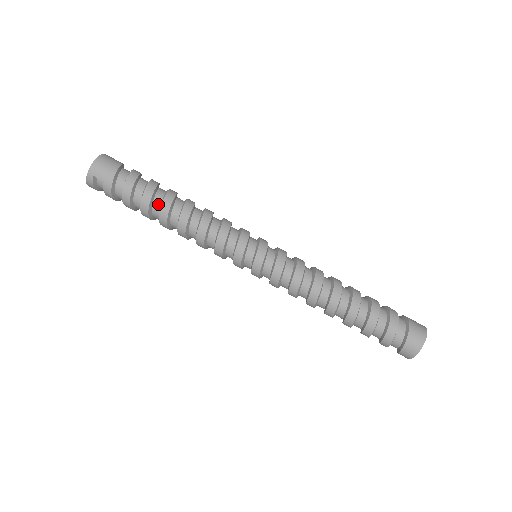
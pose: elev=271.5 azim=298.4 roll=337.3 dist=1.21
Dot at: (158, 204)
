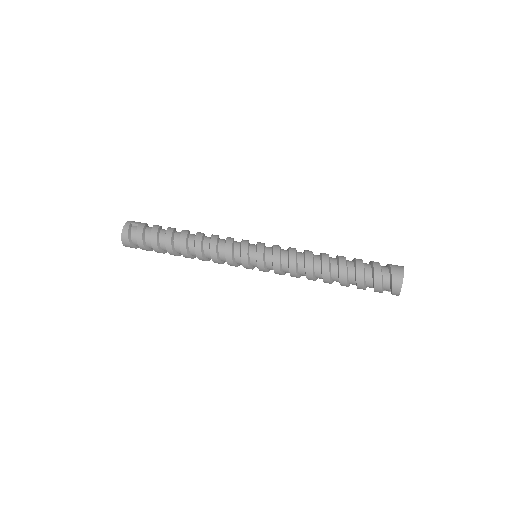
Dot at: (179, 232)
